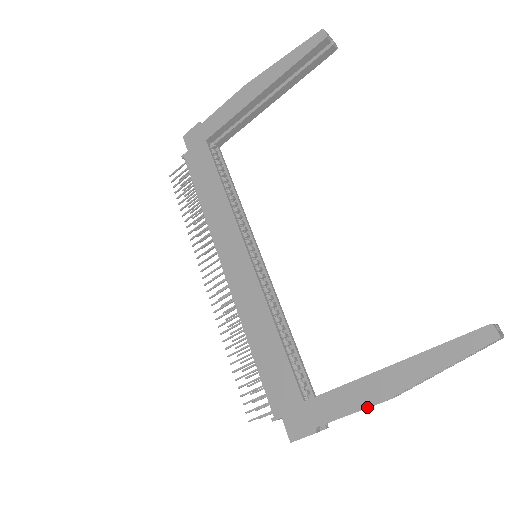
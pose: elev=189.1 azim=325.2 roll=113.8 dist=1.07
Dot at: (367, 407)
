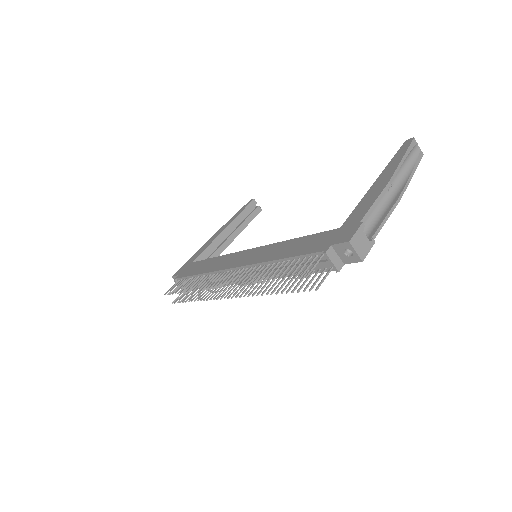
Dot at: (382, 191)
